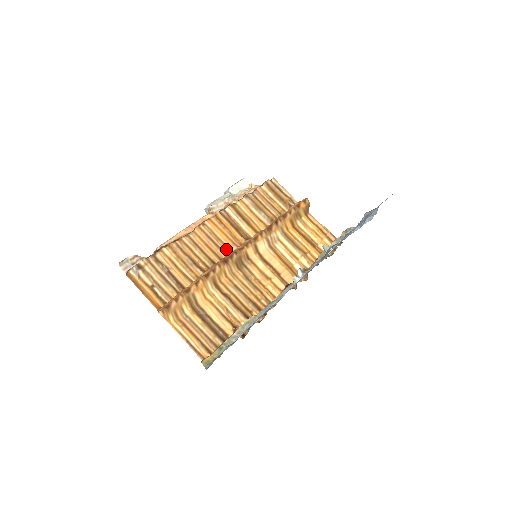
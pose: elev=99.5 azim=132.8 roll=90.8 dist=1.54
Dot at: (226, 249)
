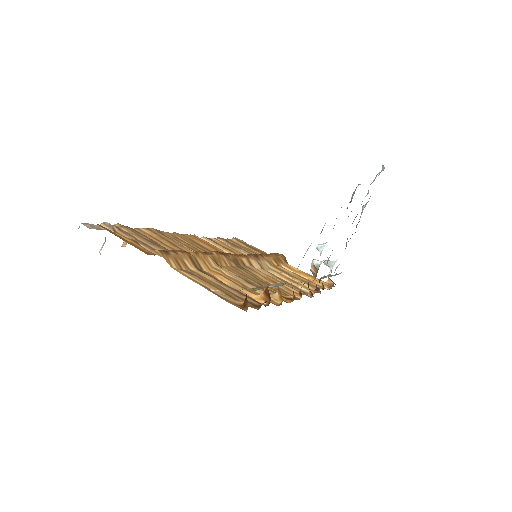
Dot at: occluded
